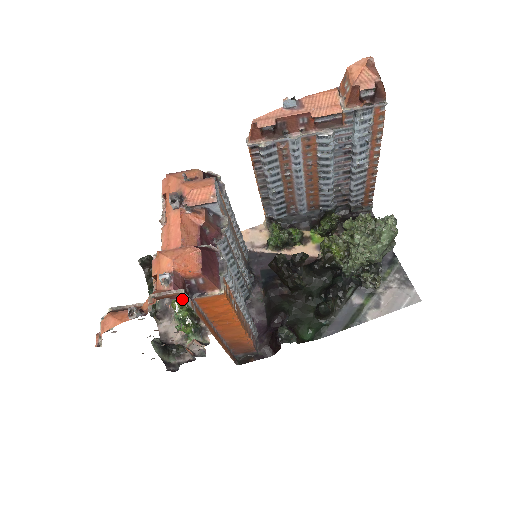
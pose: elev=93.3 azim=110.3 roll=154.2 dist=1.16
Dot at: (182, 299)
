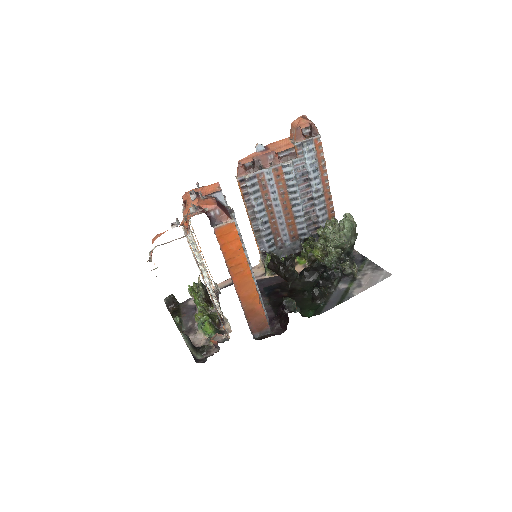
Dot at: (203, 311)
